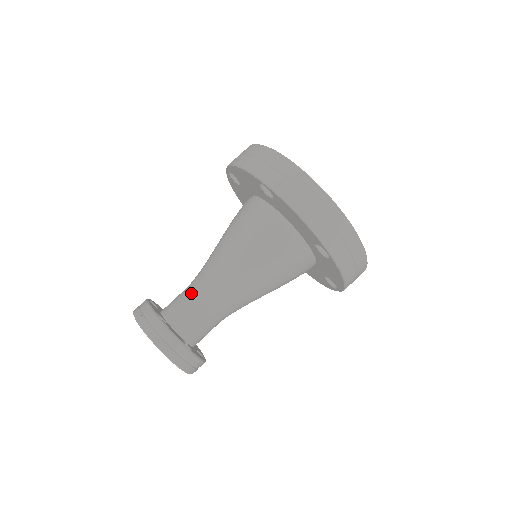
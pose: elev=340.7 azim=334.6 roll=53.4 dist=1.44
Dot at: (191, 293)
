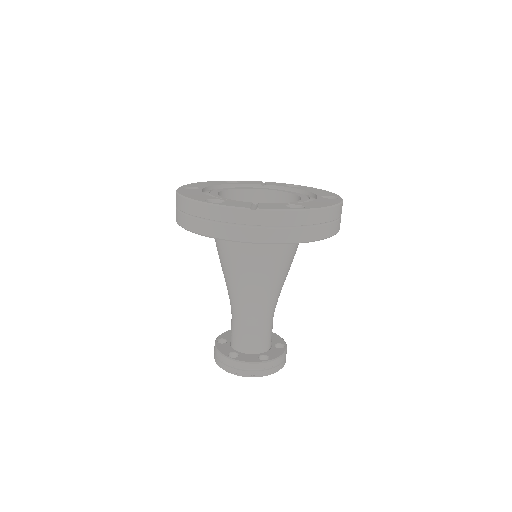
Dot at: (257, 326)
